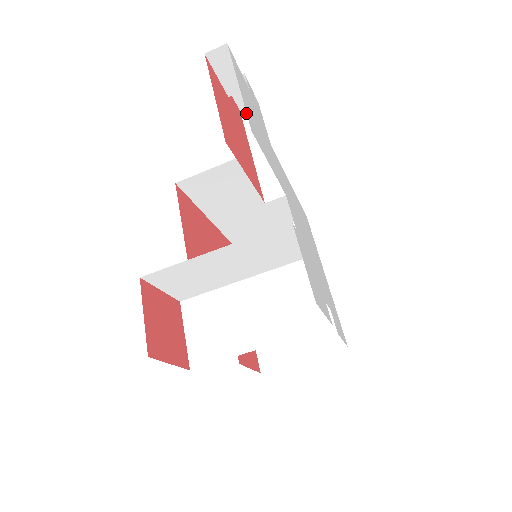
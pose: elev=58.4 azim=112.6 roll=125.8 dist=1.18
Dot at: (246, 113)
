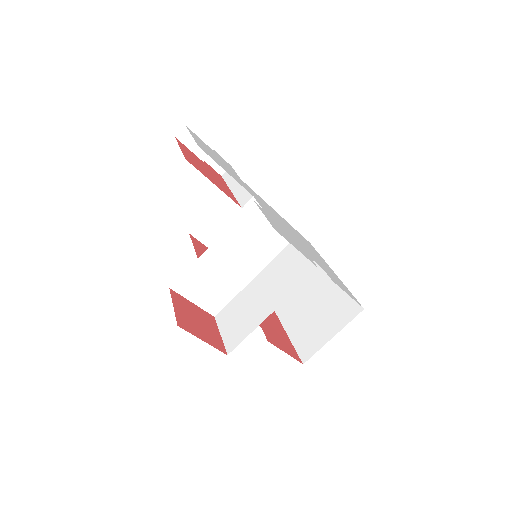
Dot at: (225, 175)
